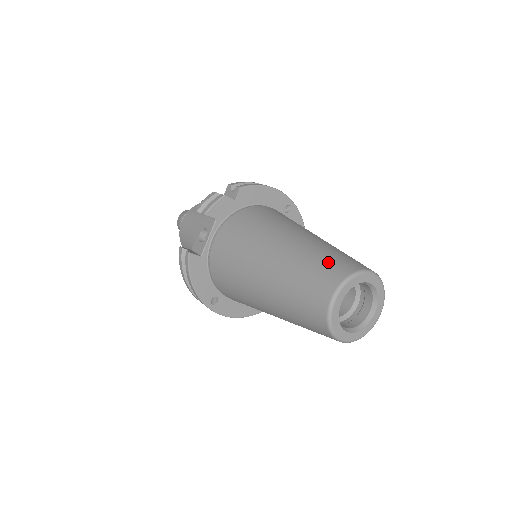
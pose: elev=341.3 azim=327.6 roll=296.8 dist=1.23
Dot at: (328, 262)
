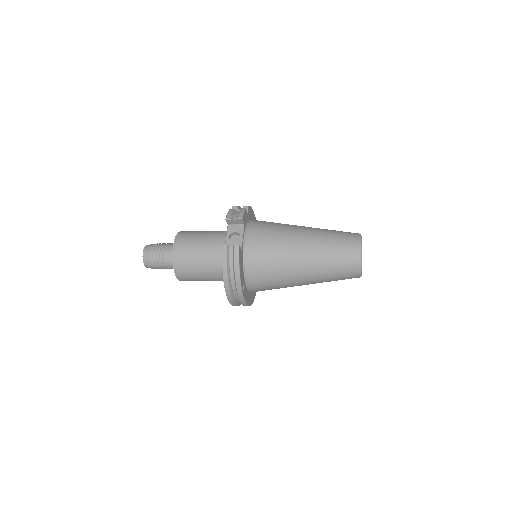
Dot at: (343, 232)
